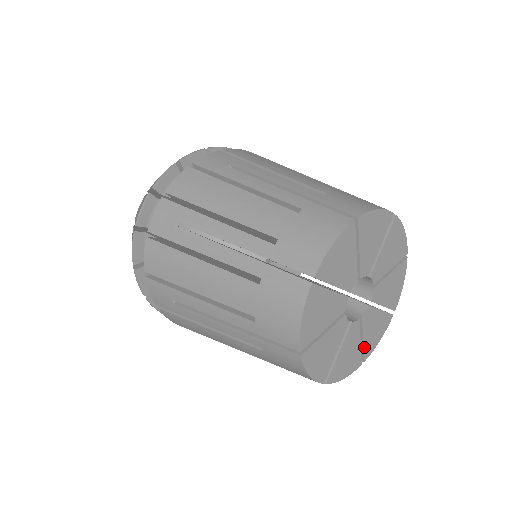
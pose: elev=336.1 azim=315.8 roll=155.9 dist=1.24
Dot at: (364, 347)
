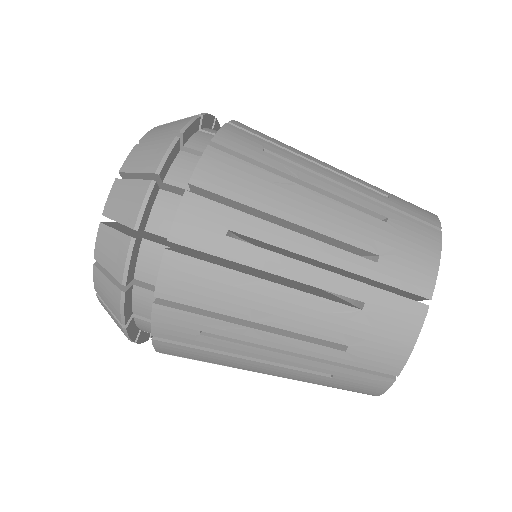
Dot at: occluded
